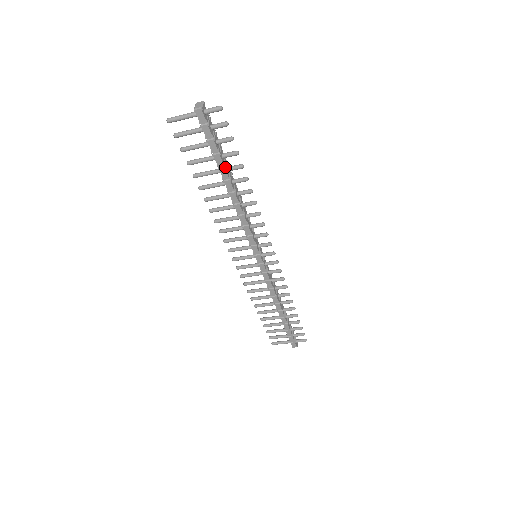
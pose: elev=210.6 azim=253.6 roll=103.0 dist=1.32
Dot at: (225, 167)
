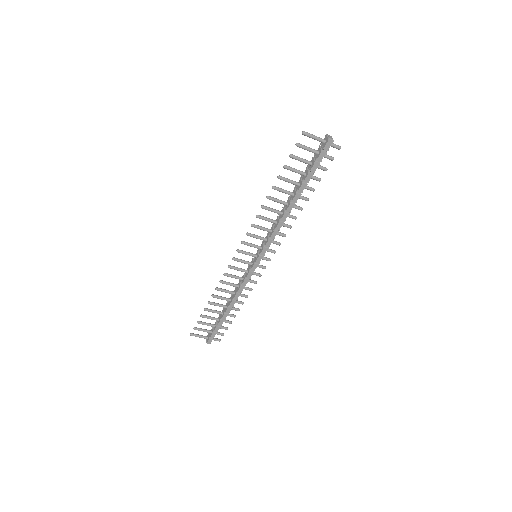
Dot at: (307, 184)
